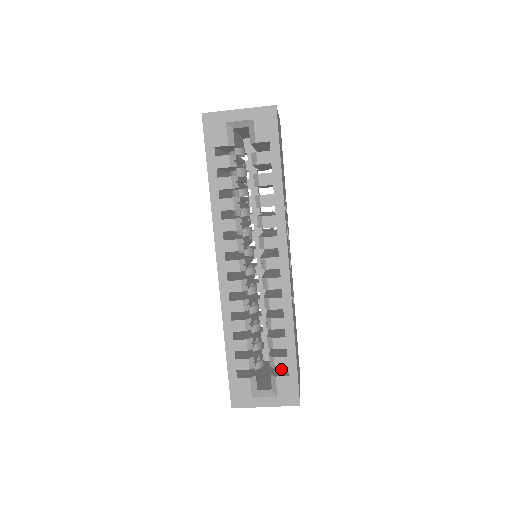
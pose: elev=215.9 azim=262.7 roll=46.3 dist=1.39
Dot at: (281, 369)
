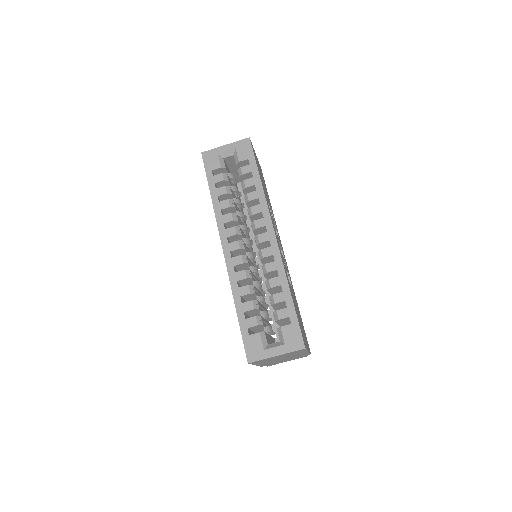
Dot at: occluded
